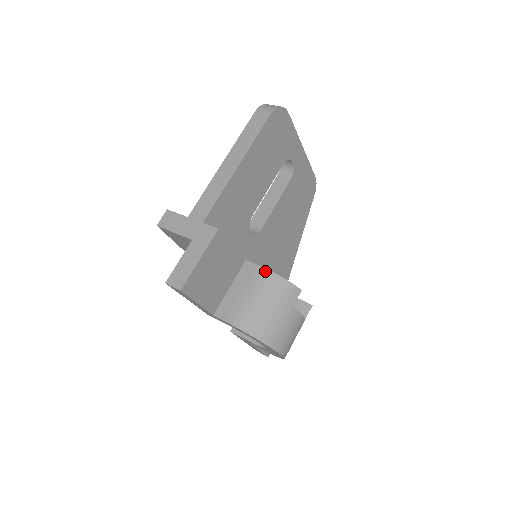
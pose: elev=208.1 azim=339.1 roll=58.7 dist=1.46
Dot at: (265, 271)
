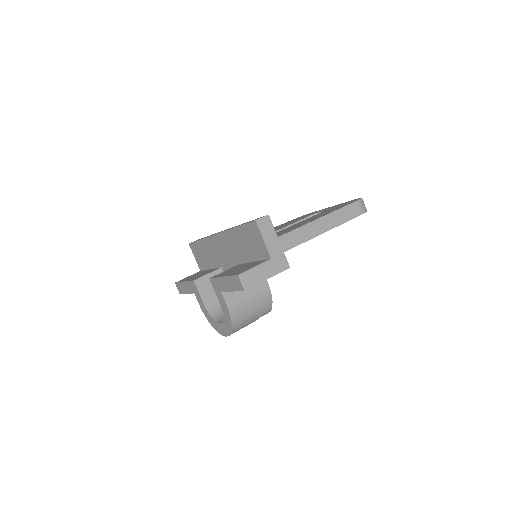
Dot at: (269, 290)
